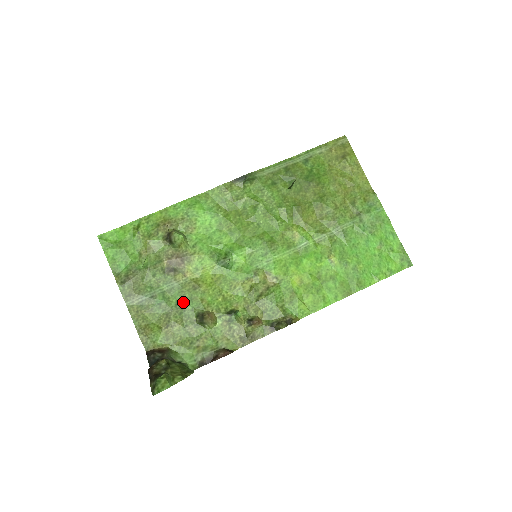
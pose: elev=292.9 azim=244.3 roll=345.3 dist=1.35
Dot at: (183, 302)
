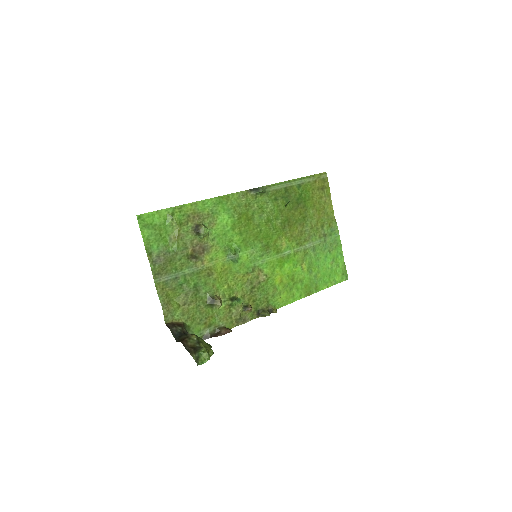
Dot at: (199, 285)
